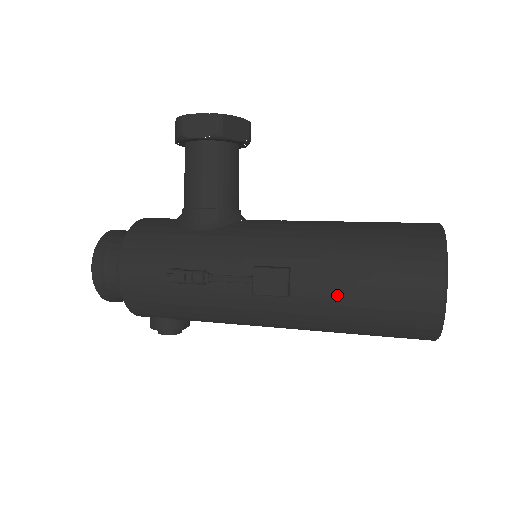
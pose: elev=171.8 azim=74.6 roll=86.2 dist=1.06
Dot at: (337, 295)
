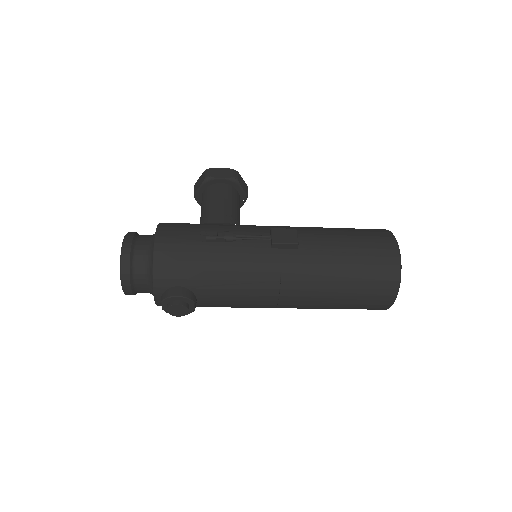
Dot at: (331, 247)
